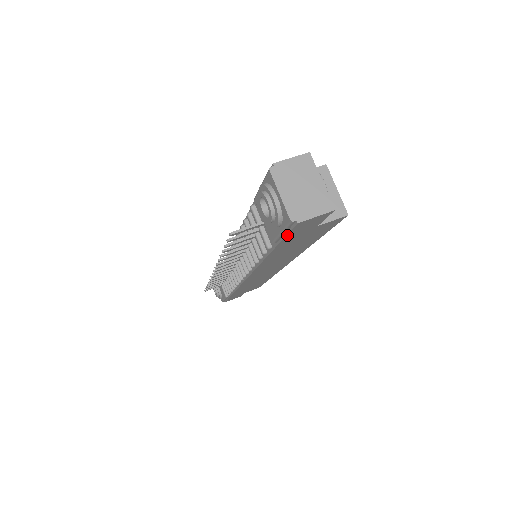
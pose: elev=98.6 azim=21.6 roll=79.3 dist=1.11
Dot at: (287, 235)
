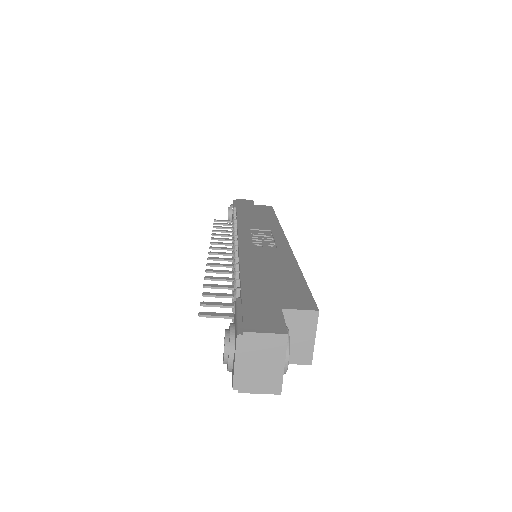
Dot at: occluded
